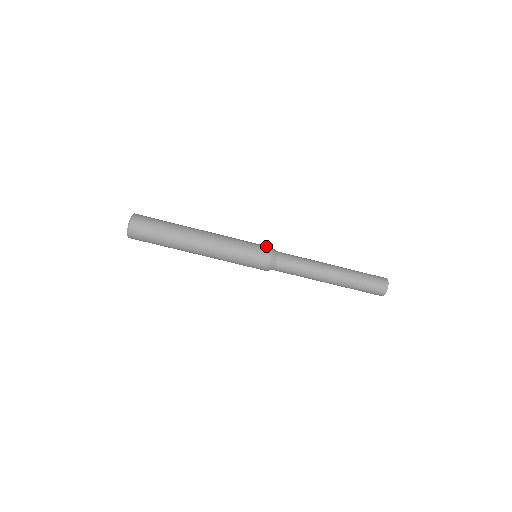
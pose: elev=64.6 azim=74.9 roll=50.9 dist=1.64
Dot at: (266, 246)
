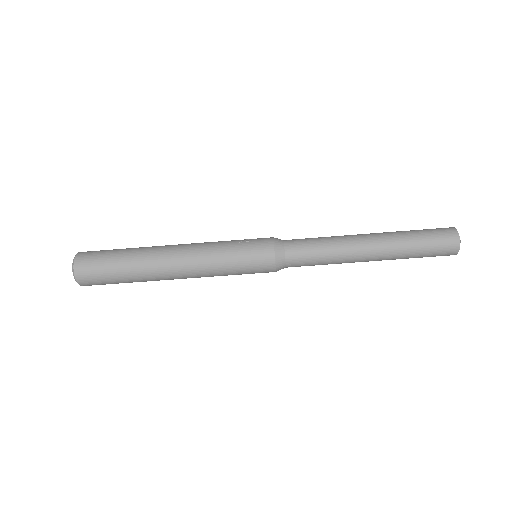
Dot at: (265, 244)
